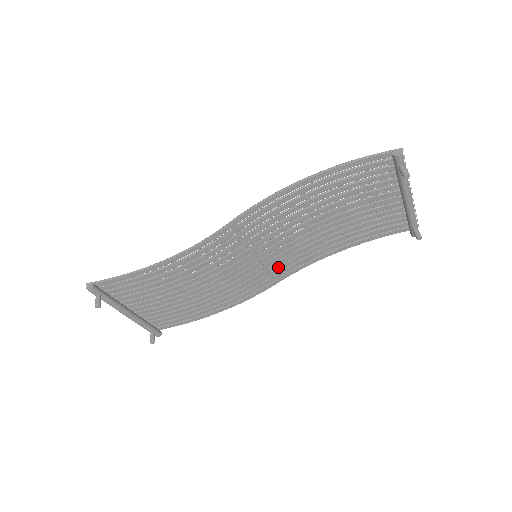
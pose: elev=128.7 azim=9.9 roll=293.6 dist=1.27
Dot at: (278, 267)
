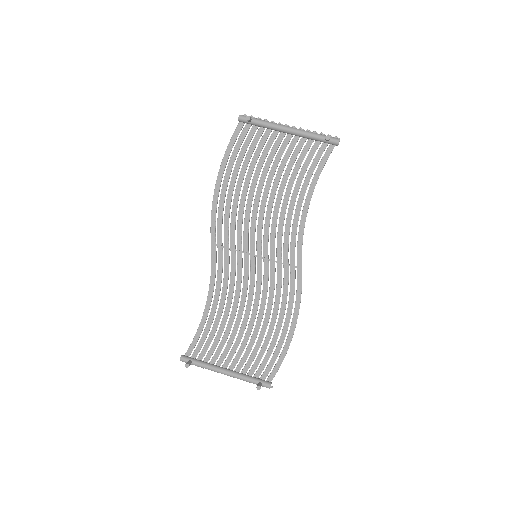
Dot at: (283, 253)
